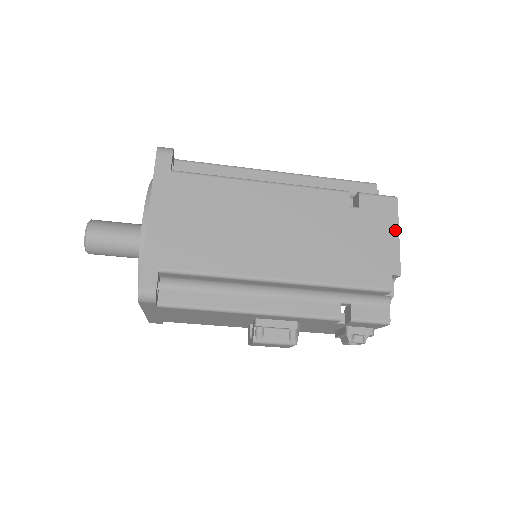
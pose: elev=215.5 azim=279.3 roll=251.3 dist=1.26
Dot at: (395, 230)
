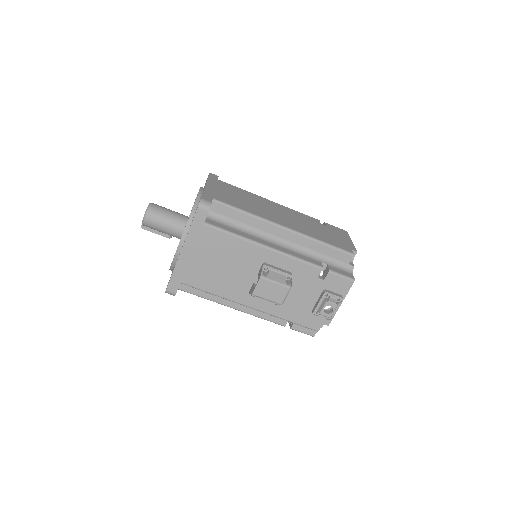
Dot at: (349, 238)
